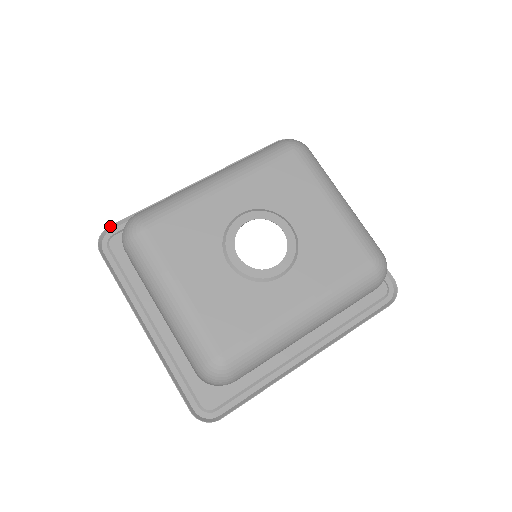
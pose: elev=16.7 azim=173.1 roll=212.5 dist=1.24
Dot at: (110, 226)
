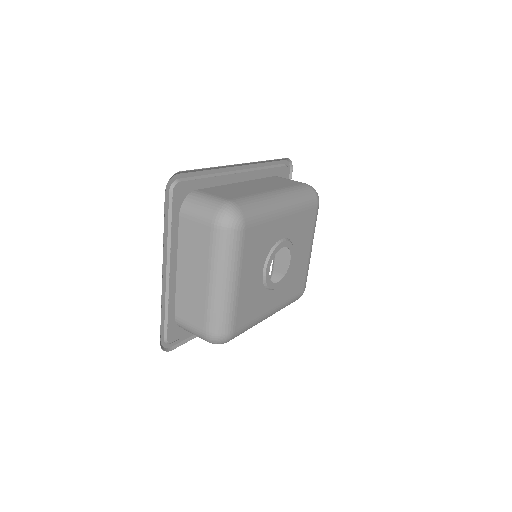
Dot at: (181, 171)
